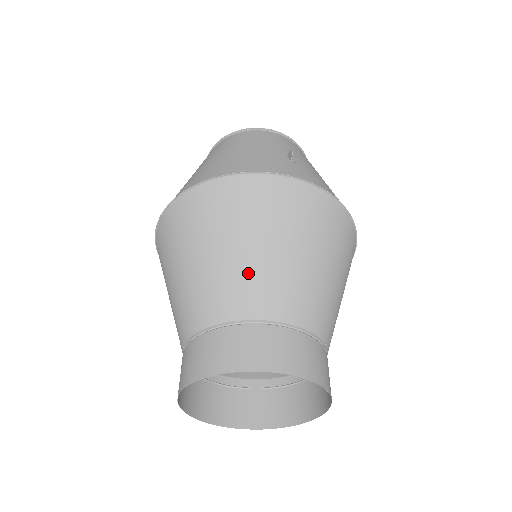
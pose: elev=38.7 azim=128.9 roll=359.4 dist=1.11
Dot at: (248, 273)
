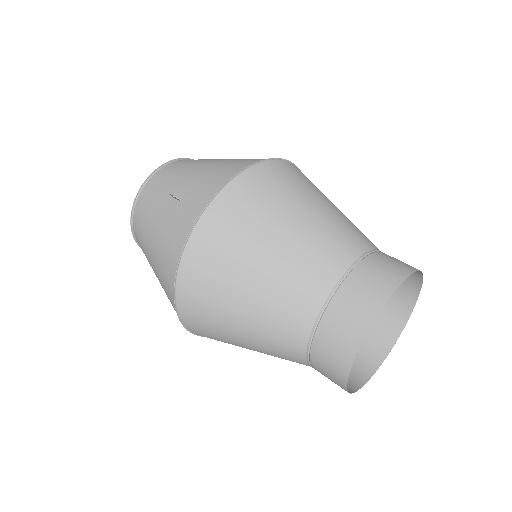
Dot at: (274, 302)
